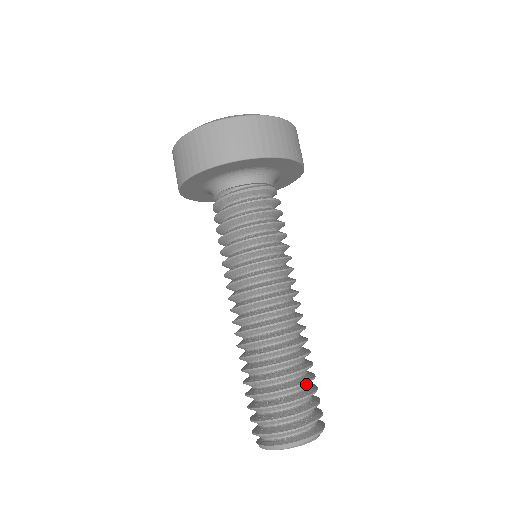
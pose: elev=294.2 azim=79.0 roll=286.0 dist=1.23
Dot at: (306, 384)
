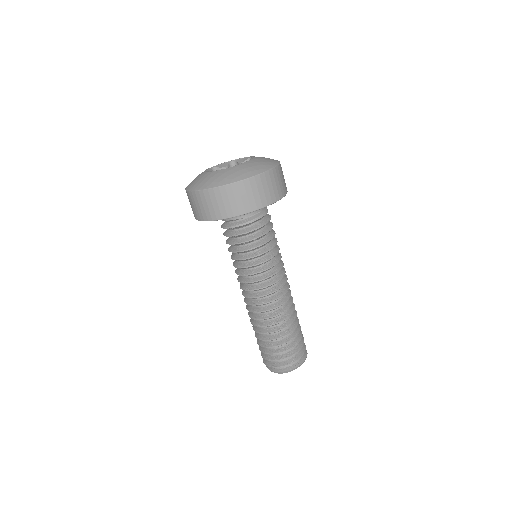
Dot at: (298, 333)
